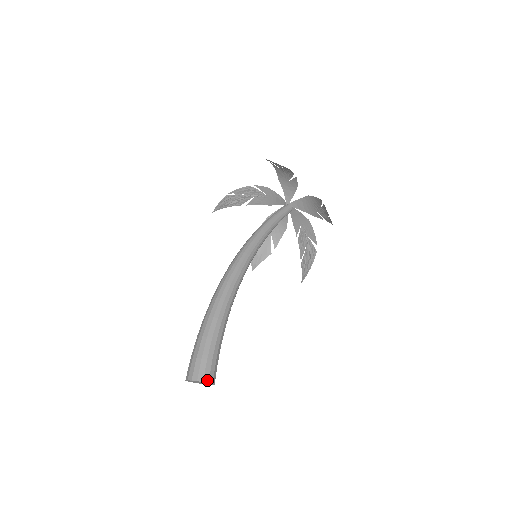
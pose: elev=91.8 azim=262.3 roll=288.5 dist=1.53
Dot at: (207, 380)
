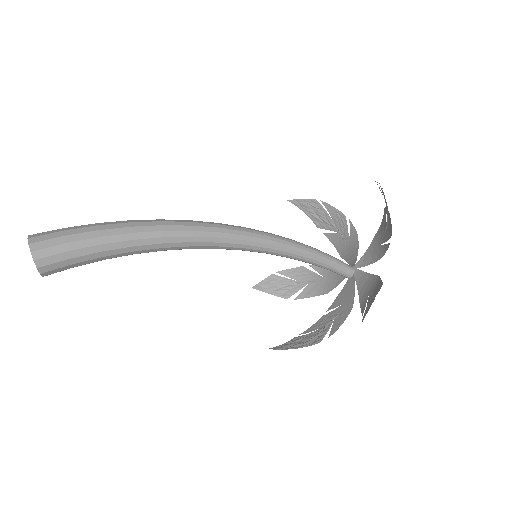
Dot at: (37, 256)
